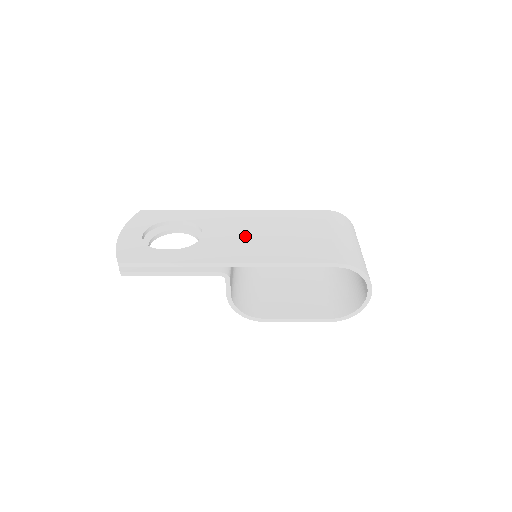
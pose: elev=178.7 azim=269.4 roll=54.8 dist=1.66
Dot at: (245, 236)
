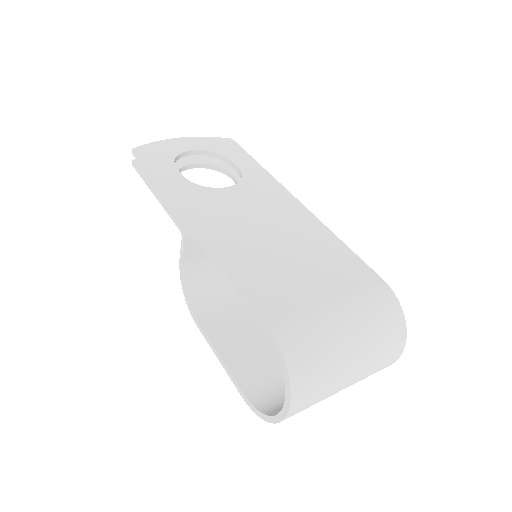
Dot at: (251, 219)
